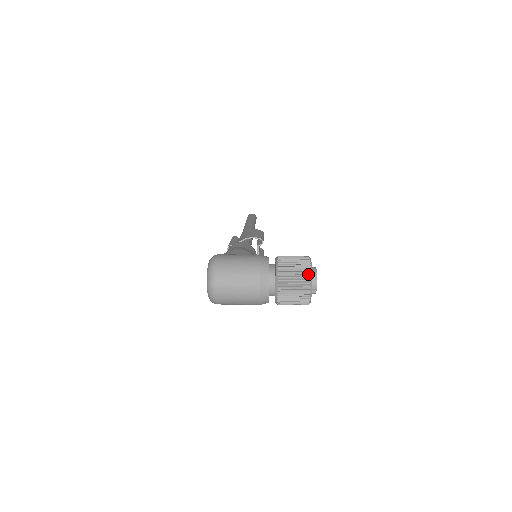
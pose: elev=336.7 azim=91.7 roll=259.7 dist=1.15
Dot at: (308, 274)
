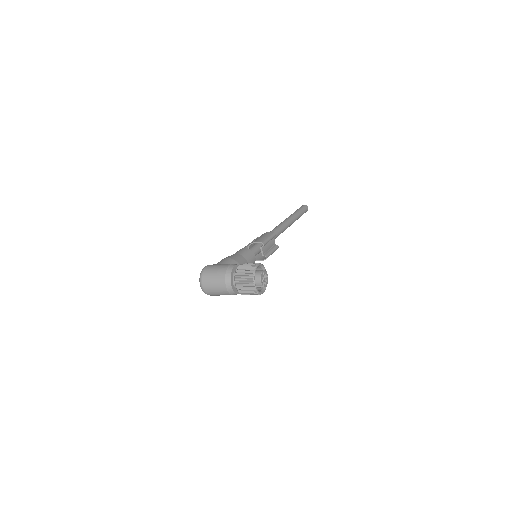
Dot at: (251, 277)
